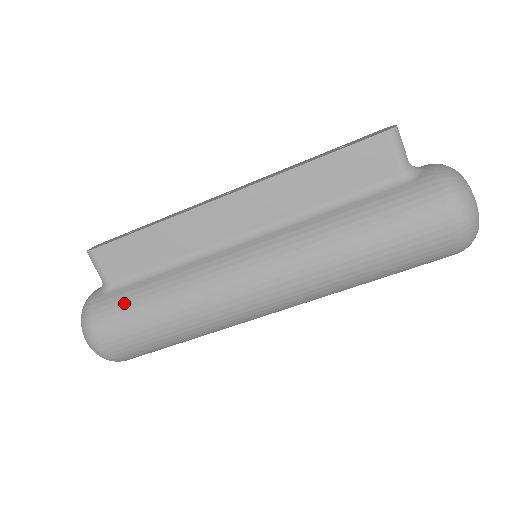
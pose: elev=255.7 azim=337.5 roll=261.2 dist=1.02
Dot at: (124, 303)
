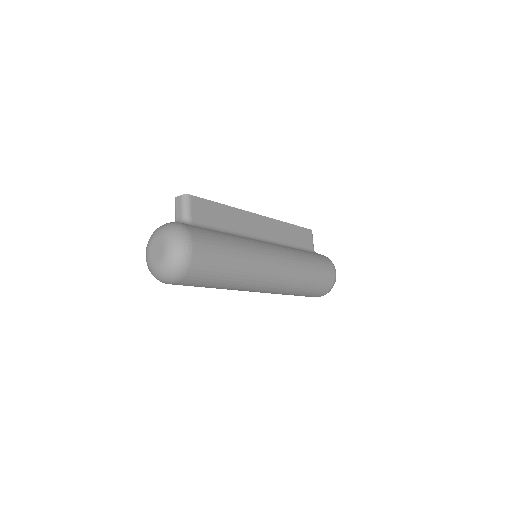
Dot at: (211, 234)
